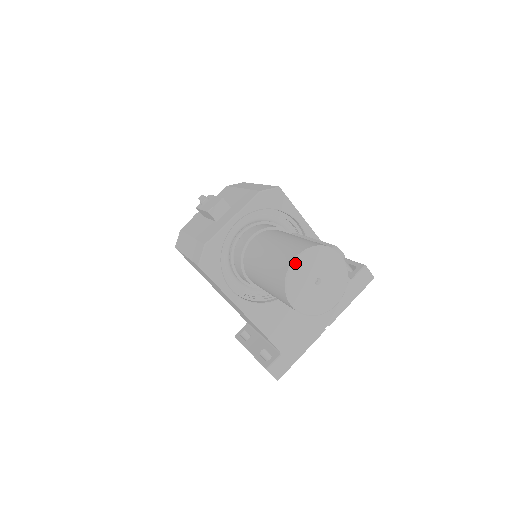
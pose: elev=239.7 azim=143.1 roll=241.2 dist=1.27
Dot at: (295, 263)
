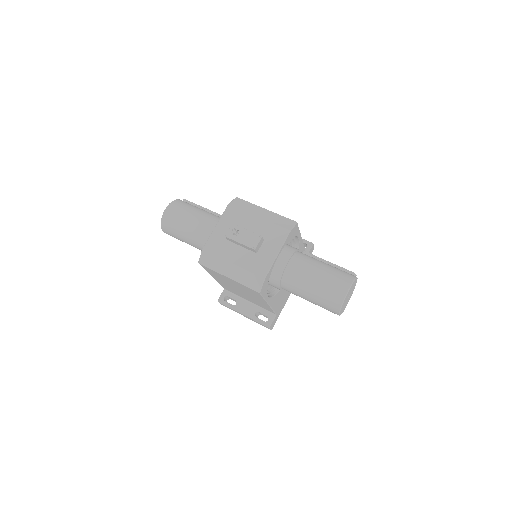
Dot at: (347, 295)
